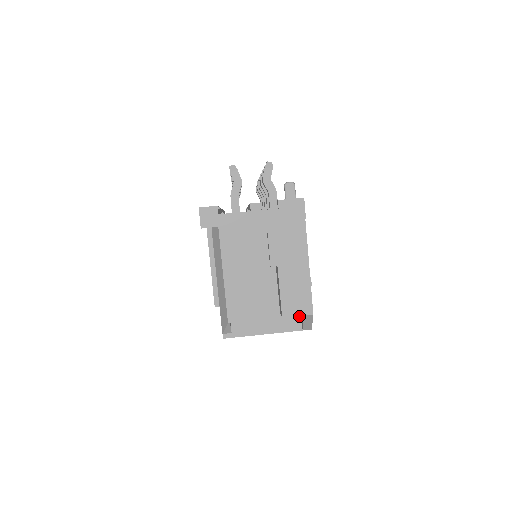
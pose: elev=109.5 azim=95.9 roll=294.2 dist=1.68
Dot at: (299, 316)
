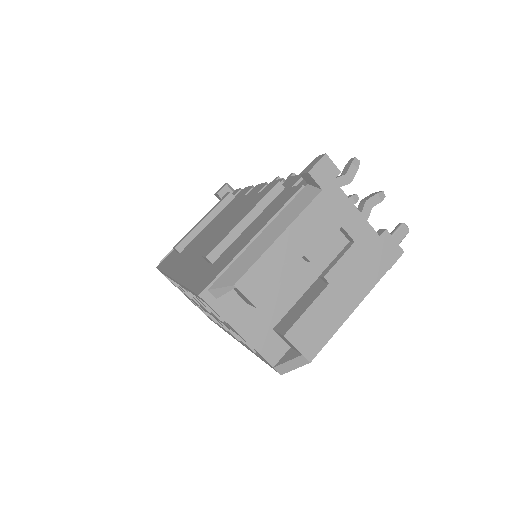
Dot at: (285, 350)
